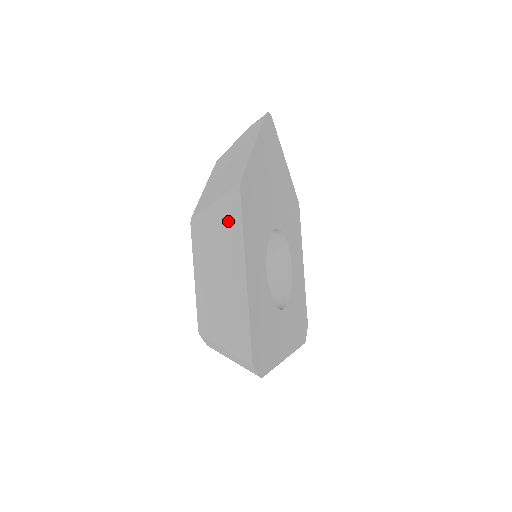
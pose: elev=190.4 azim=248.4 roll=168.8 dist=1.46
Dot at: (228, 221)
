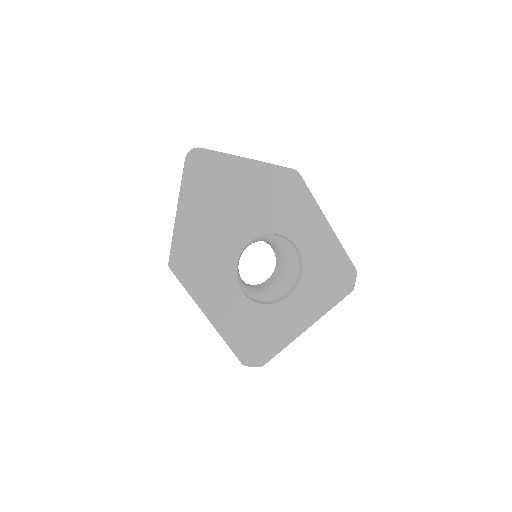
Dot at: occluded
